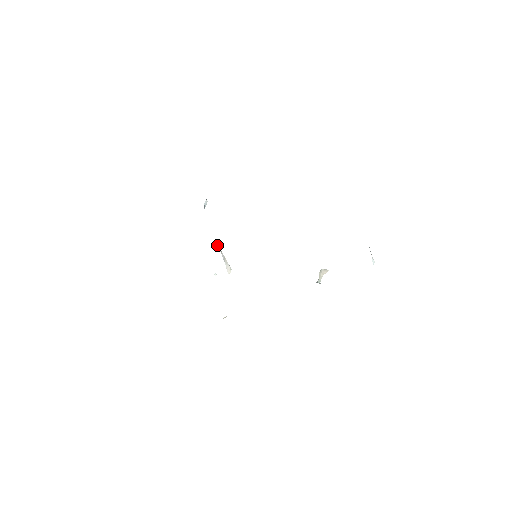
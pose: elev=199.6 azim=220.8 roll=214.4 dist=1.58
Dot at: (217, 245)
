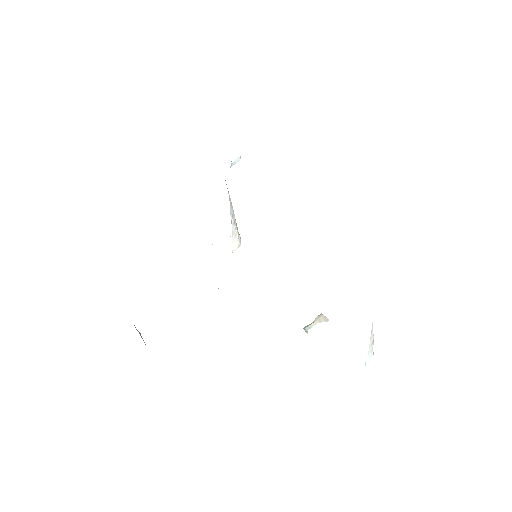
Dot at: (231, 214)
